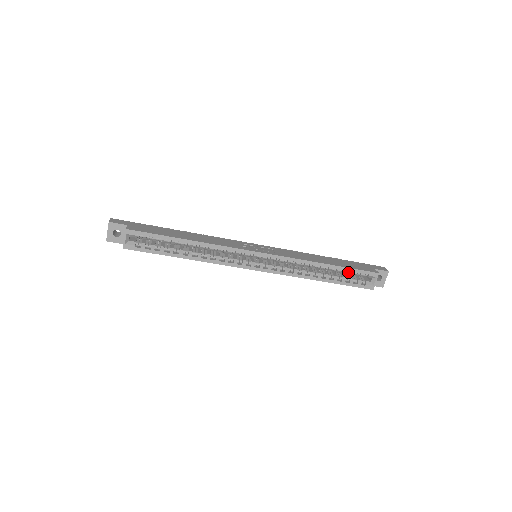
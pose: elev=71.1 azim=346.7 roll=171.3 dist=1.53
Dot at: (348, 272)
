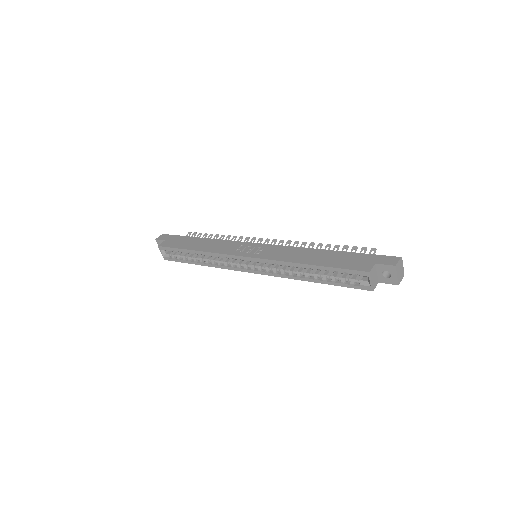
Dot at: (335, 271)
